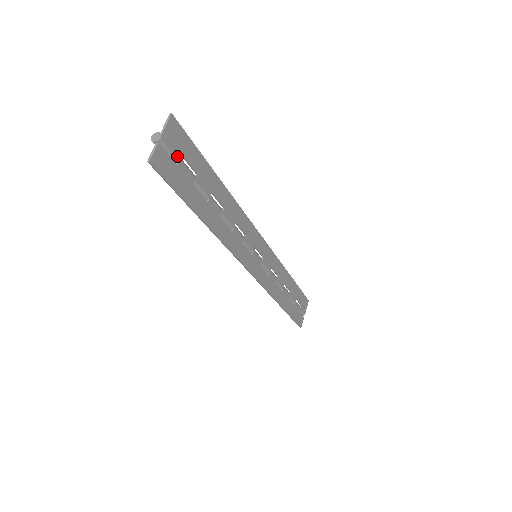
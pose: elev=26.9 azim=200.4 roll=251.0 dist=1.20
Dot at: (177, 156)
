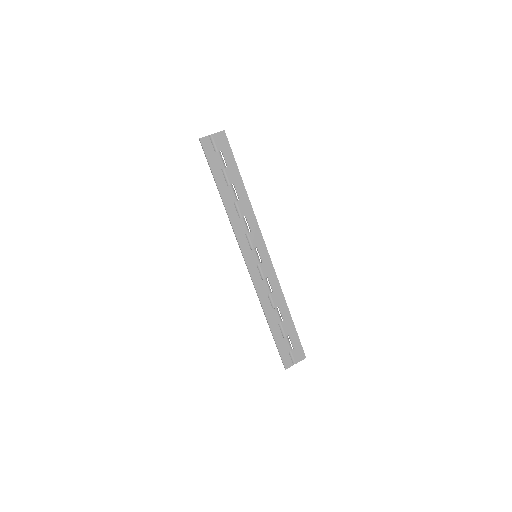
Dot at: (218, 149)
